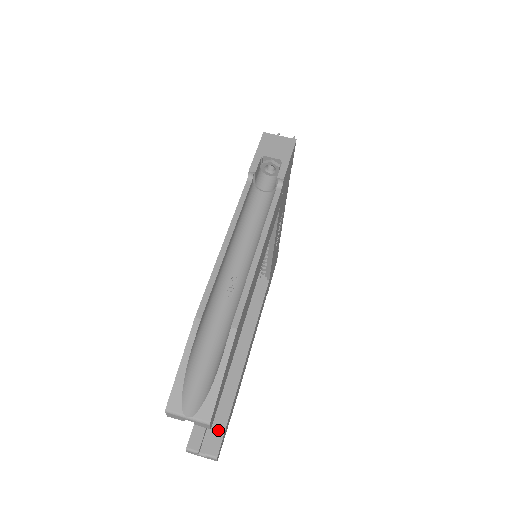
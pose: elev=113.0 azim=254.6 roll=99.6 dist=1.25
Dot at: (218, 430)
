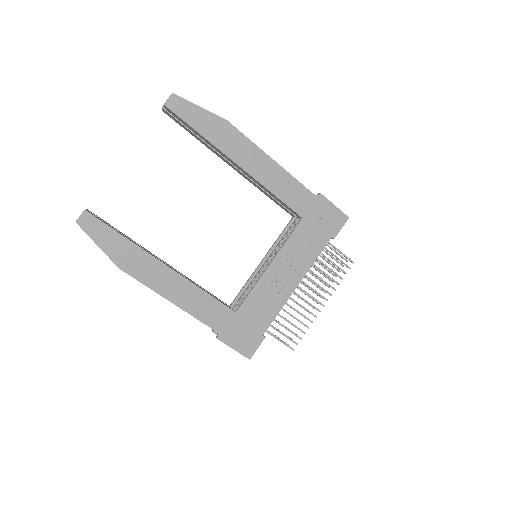
Dot at: (106, 223)
